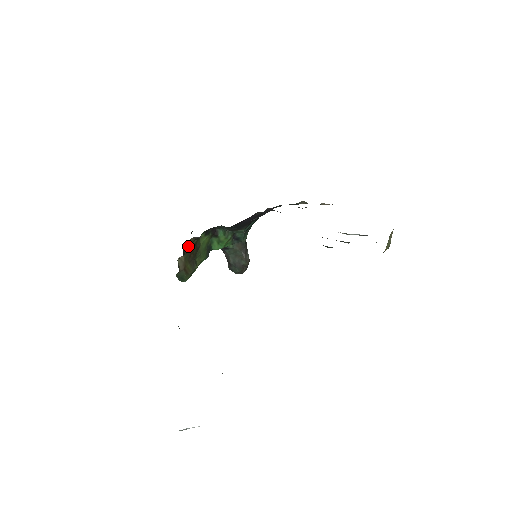
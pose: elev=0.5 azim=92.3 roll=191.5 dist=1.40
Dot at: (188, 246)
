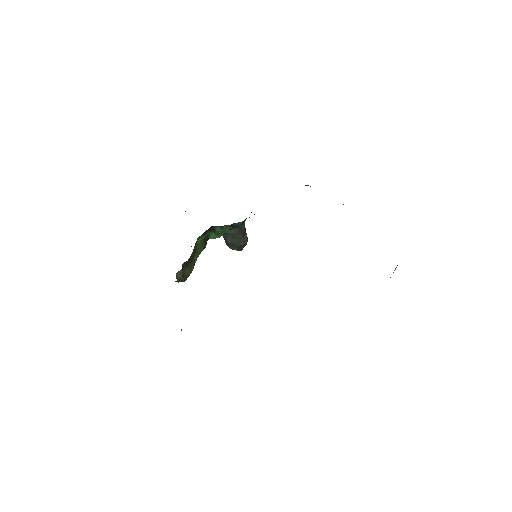
Dot at: (186, 262)
